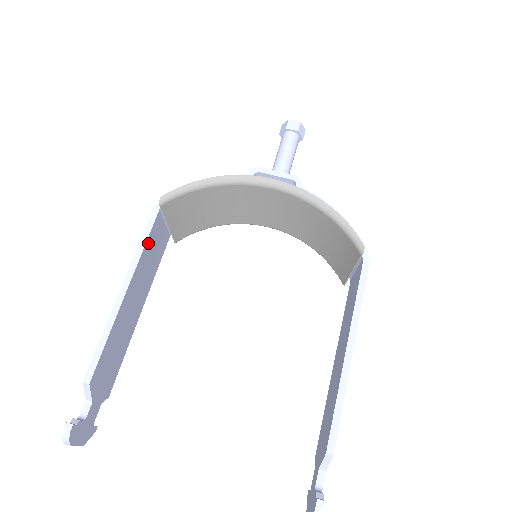
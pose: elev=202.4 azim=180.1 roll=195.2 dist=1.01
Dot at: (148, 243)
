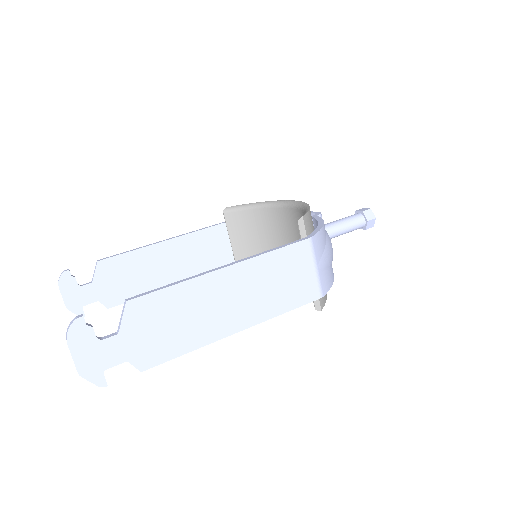
Dot at: (204, 234)
